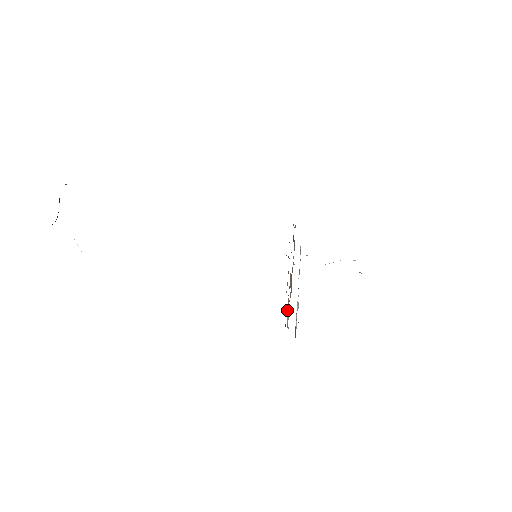
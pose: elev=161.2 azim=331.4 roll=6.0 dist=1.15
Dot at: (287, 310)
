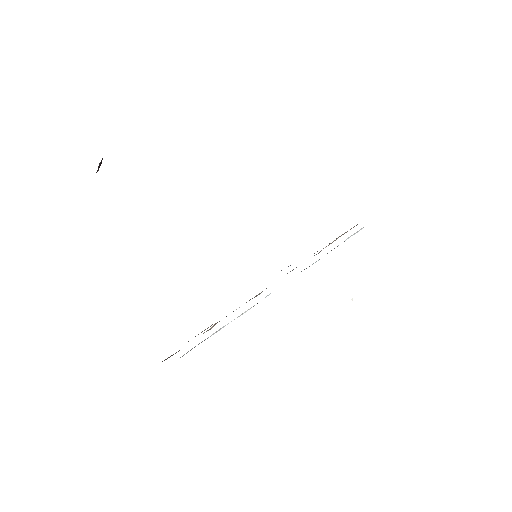
Dot at: (215, 324)
